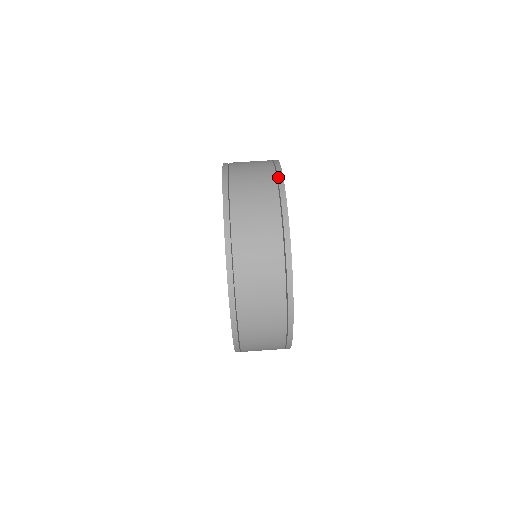
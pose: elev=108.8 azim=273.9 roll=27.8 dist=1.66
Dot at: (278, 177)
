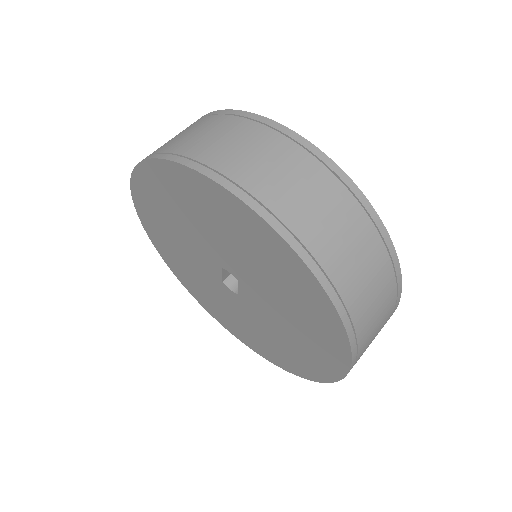
Dot at: (293, 138)
